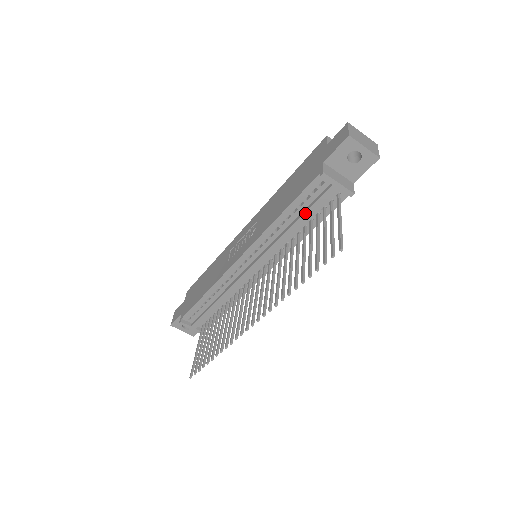
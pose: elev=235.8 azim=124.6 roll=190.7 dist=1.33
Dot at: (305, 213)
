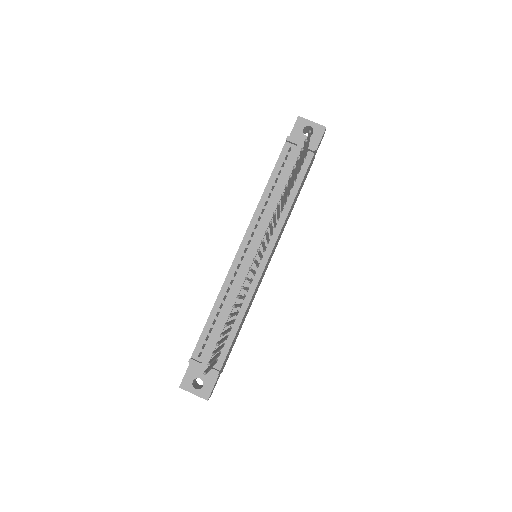
Dot at: (284, 176)
